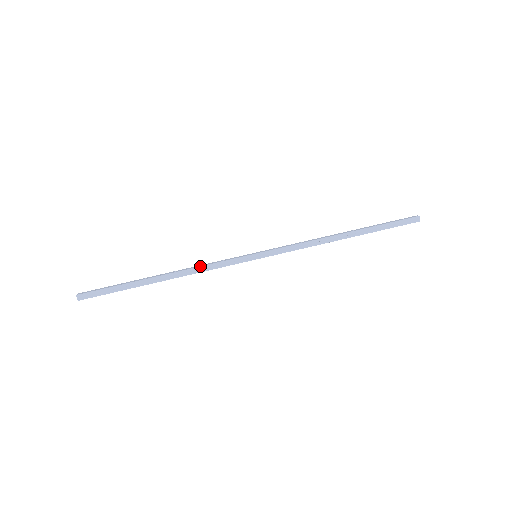
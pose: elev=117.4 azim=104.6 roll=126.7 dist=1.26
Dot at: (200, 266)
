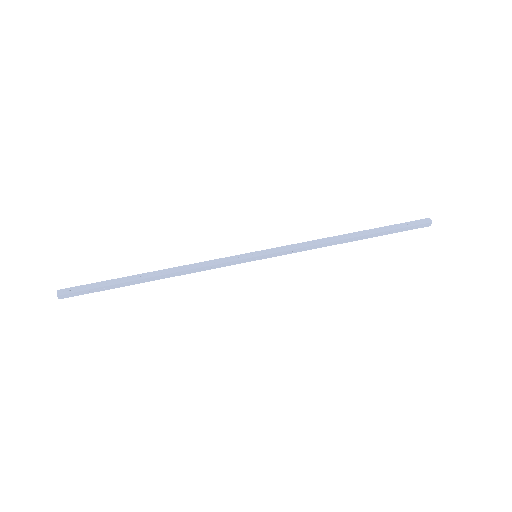
Dot at: (196, 268)
